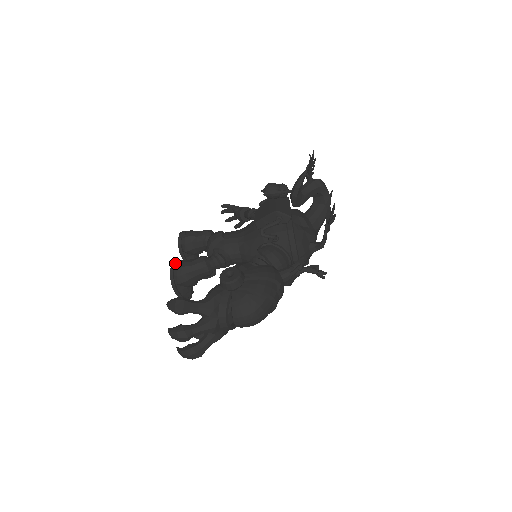
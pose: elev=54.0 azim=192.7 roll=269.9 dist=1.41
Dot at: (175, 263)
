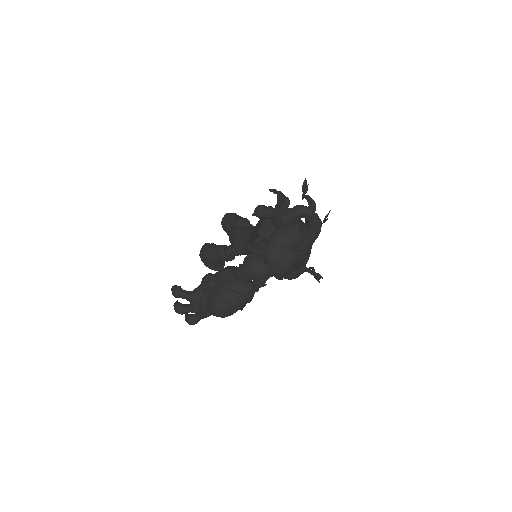
Dot at: (204, 247)
